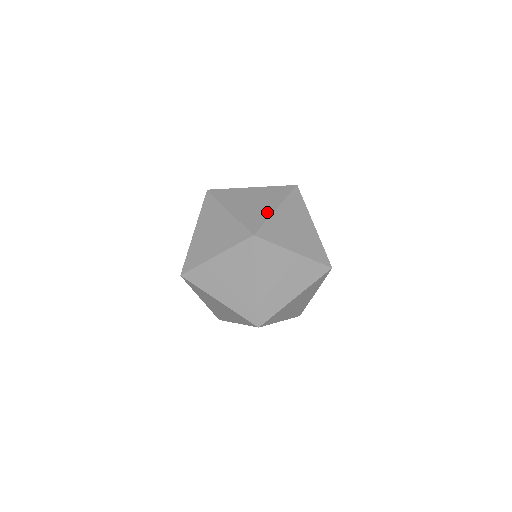
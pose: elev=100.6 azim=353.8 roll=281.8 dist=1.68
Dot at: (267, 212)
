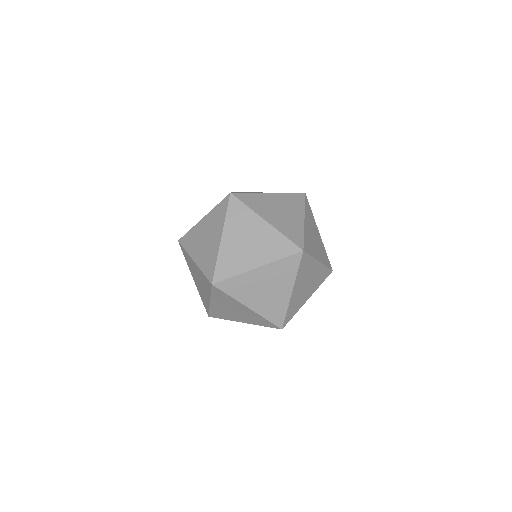
Dot at: (246, 266)
